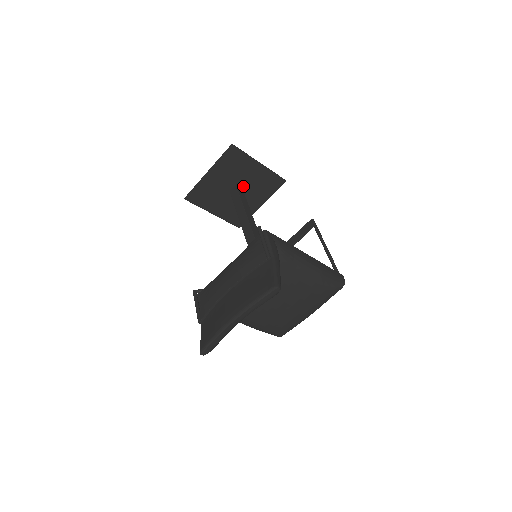
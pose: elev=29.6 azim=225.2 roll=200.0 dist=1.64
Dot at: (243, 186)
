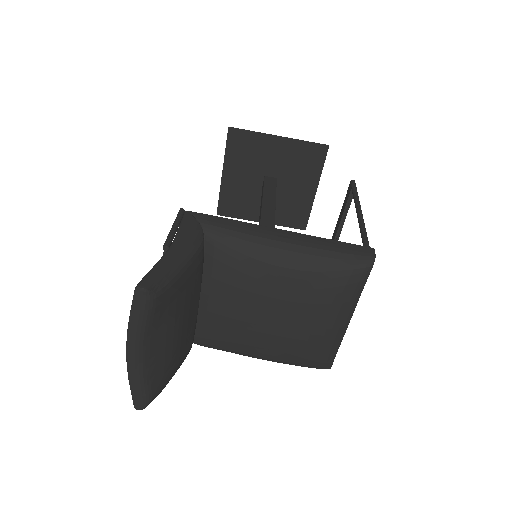
Dot at: (275, 174)
